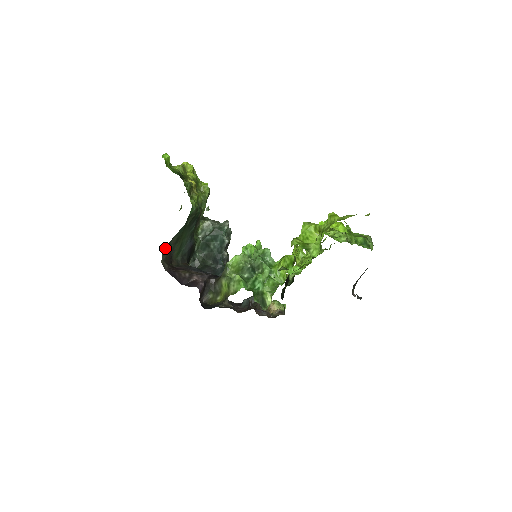
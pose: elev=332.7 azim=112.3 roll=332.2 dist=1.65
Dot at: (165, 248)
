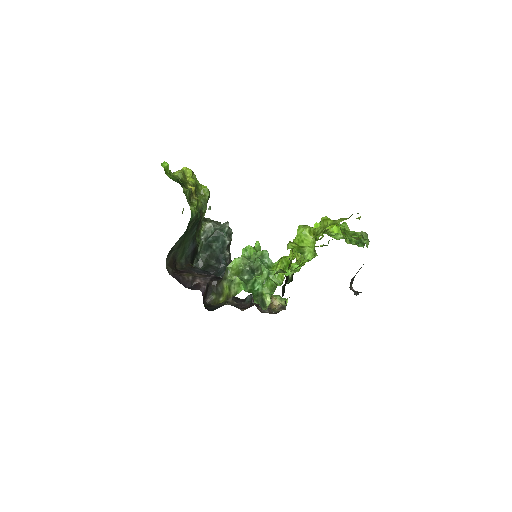
Dot at: (168, 253)
